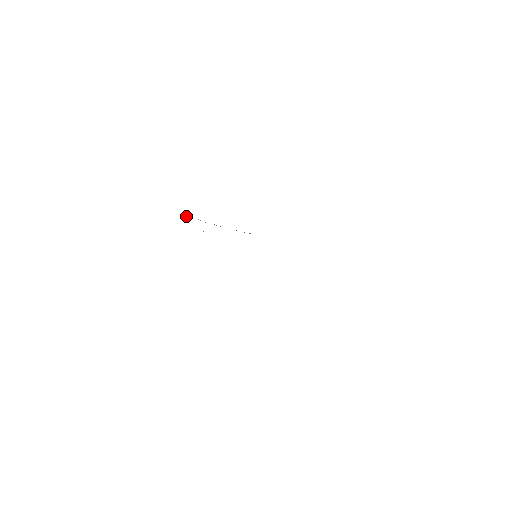
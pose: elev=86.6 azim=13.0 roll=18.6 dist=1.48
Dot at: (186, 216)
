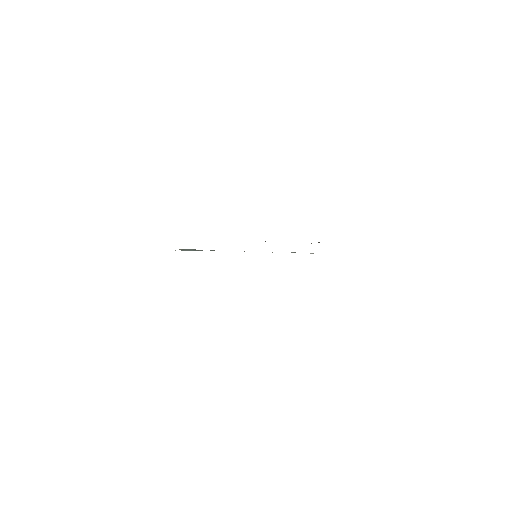
Dot at: occluded
